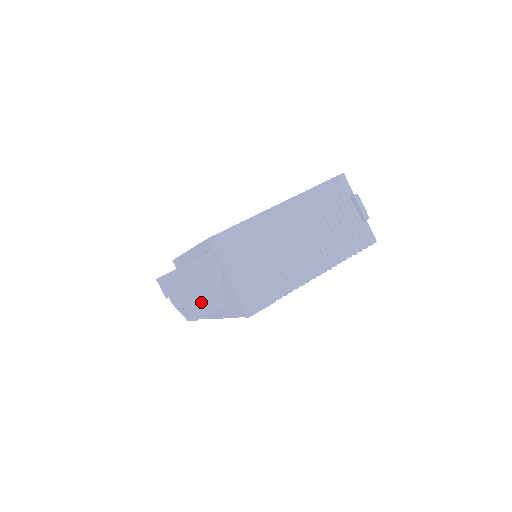
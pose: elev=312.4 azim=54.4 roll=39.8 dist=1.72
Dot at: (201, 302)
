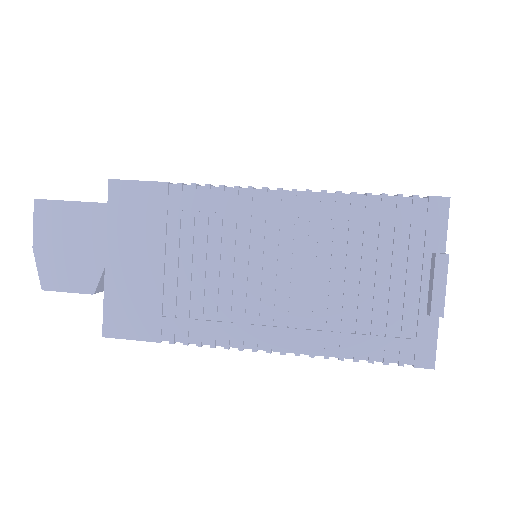
Dot at: (63, 268)
